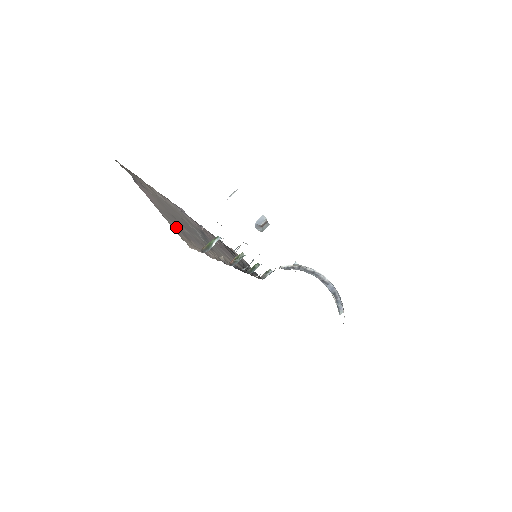
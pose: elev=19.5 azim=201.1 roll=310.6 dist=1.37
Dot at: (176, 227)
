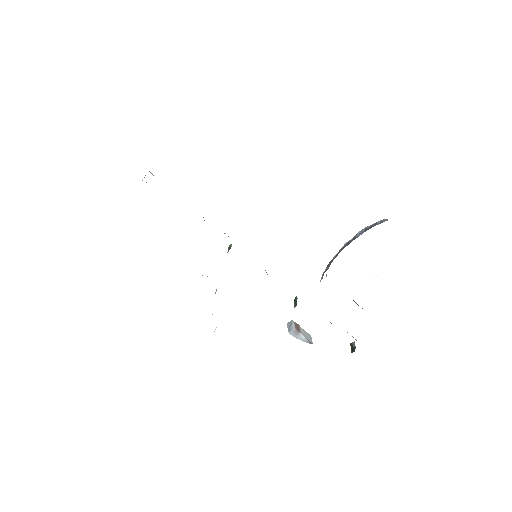
Dot at: occluded
